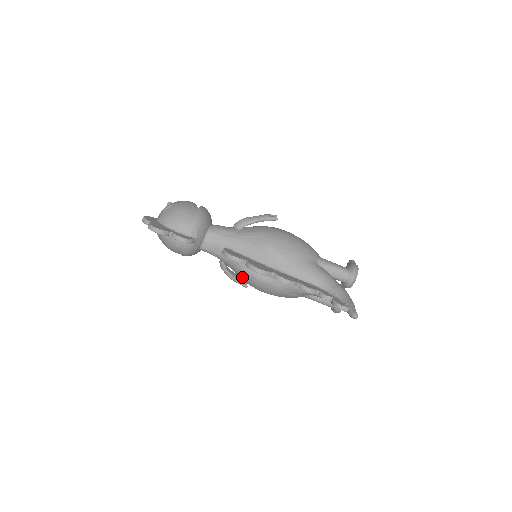
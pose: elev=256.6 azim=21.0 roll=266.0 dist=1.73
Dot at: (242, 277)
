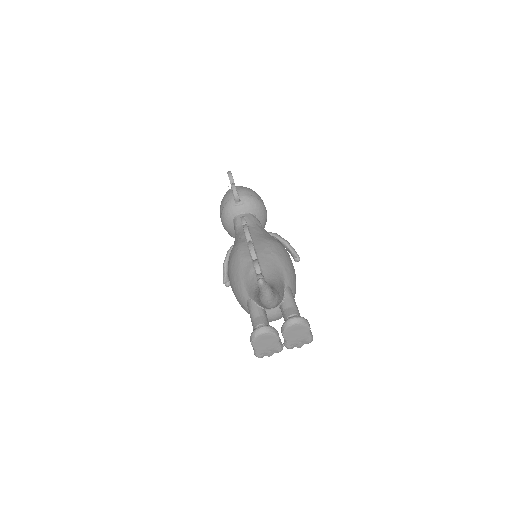
Dot at: occluded
